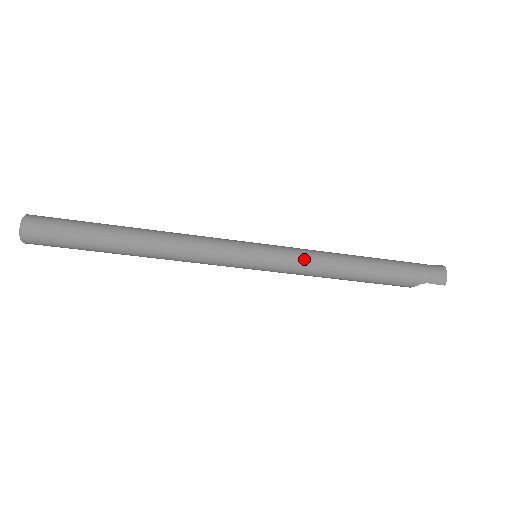
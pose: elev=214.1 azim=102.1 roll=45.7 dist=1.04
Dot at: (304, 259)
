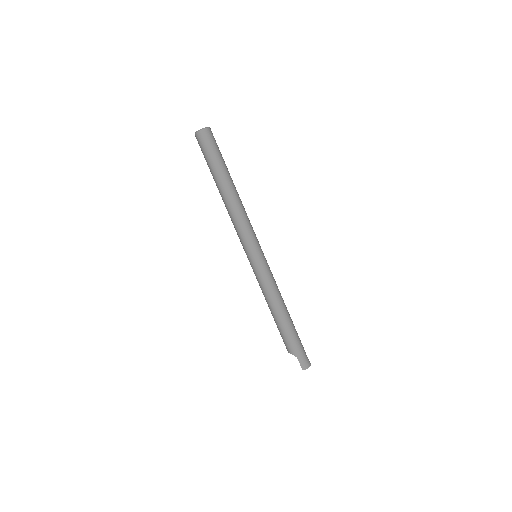
Dot at: (271, 281)
